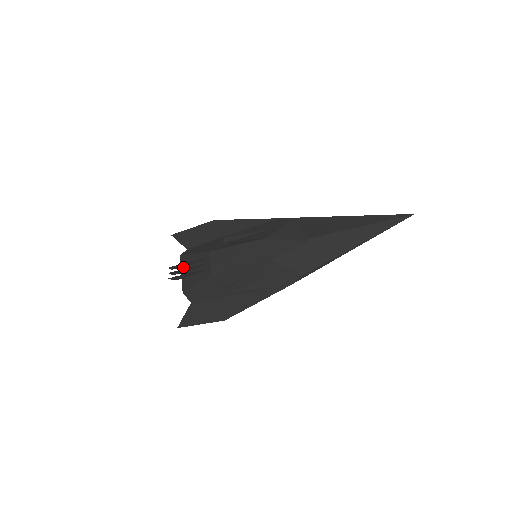
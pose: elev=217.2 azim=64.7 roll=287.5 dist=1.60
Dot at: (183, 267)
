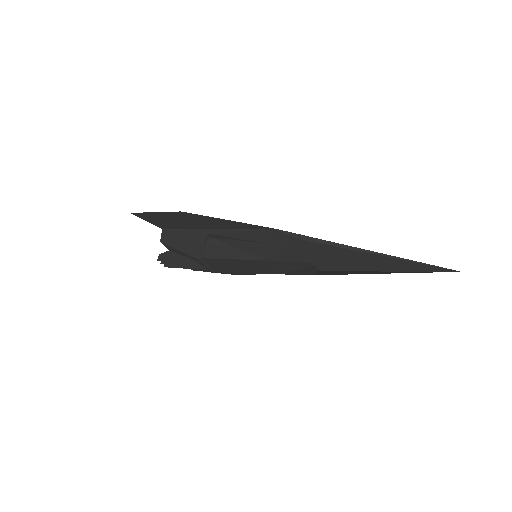
Dot at: (171, 252)
